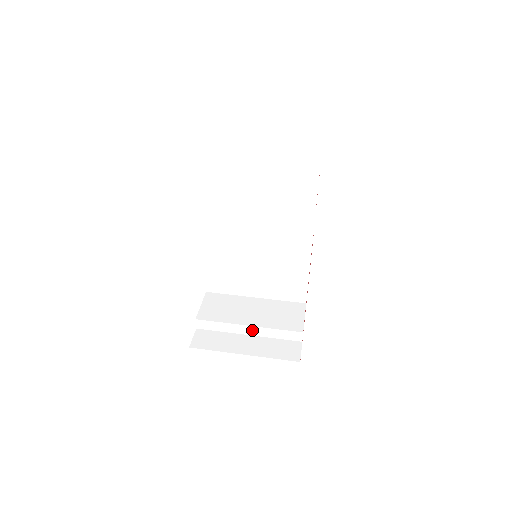
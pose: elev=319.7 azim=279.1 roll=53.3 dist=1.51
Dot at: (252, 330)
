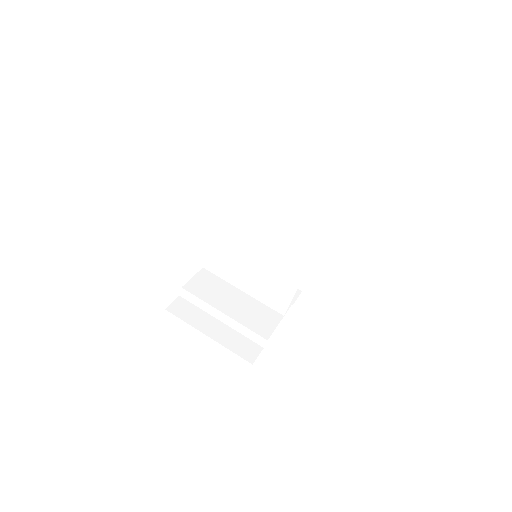
Dot at: (225, 318)
